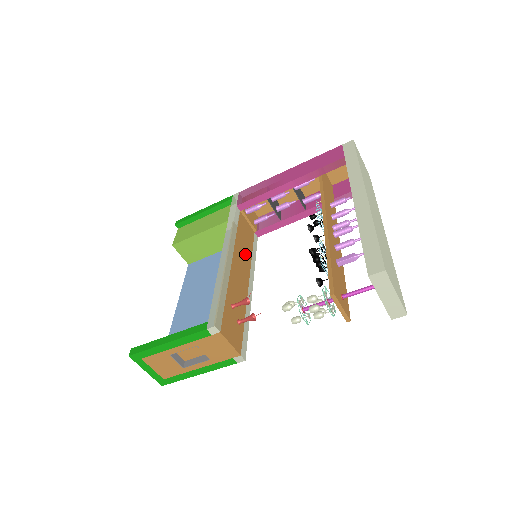
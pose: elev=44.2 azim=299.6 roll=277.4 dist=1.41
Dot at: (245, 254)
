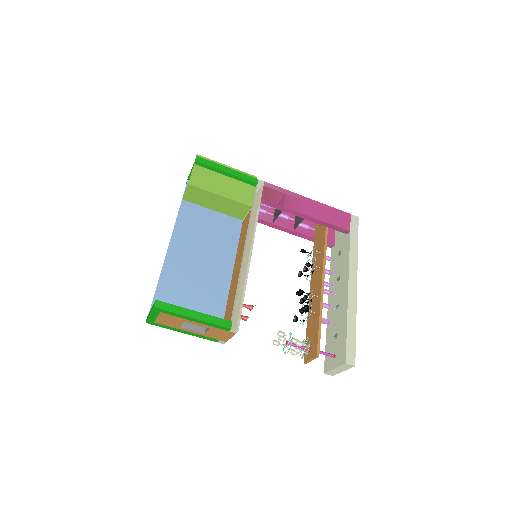
Dot at: occluded
